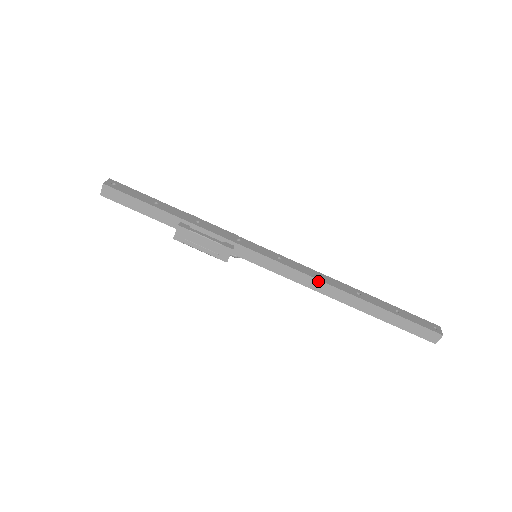
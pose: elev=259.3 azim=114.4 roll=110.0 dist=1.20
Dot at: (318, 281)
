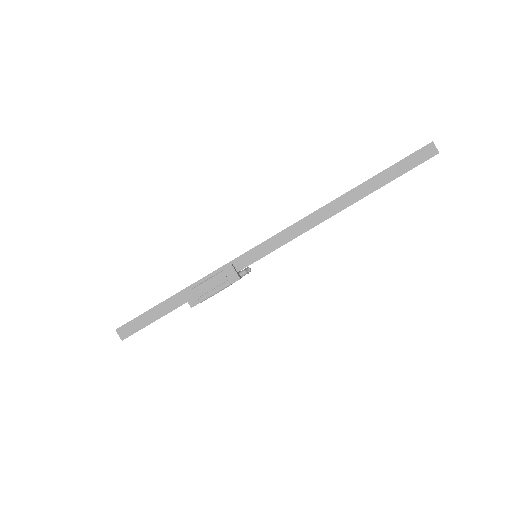
Dot at: (309, 217)
